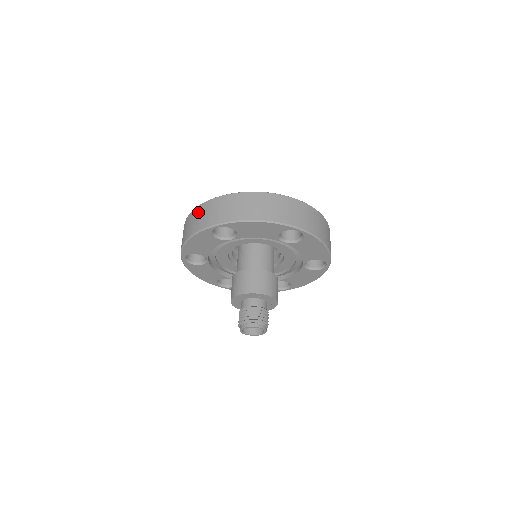
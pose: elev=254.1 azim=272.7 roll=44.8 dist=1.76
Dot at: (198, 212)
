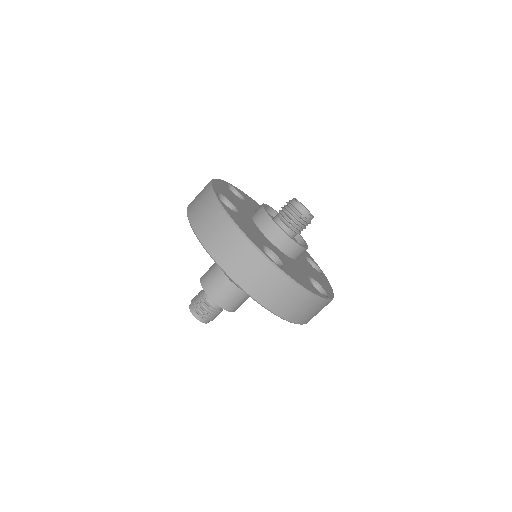
Dot at: (241, 248)
